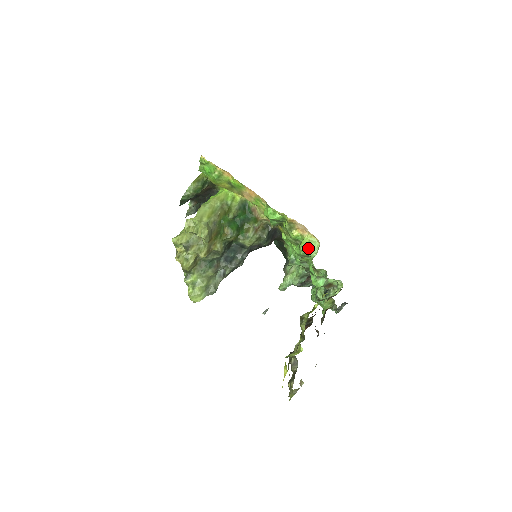
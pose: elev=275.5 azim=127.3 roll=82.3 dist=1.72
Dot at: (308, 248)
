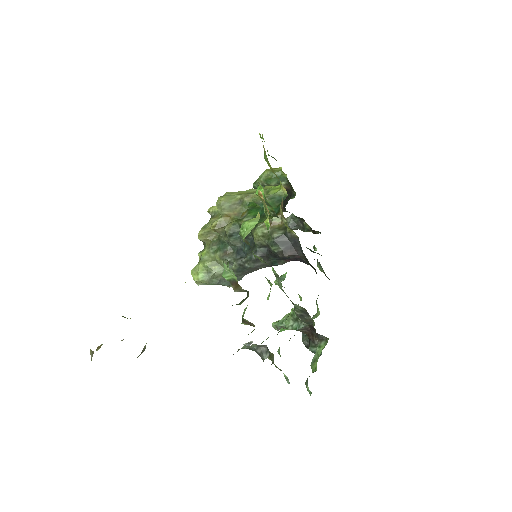
Dot at: (246, 226)
